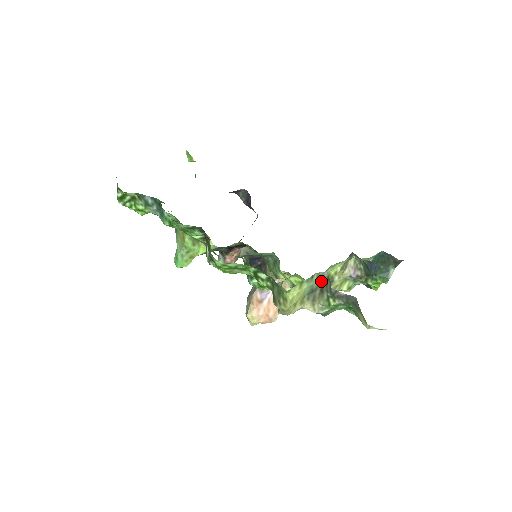
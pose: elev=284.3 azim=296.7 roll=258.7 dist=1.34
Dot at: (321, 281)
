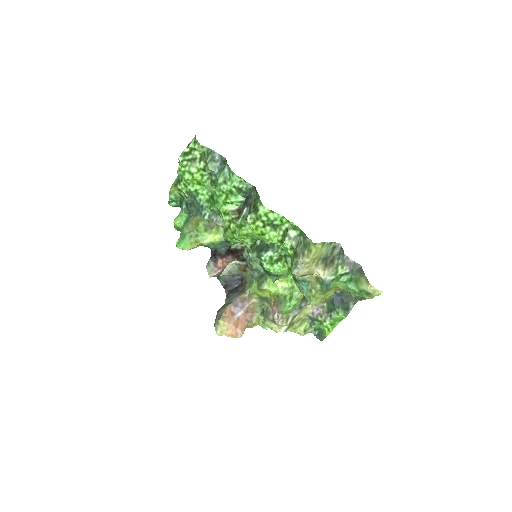
Dot at: (335, 251)
